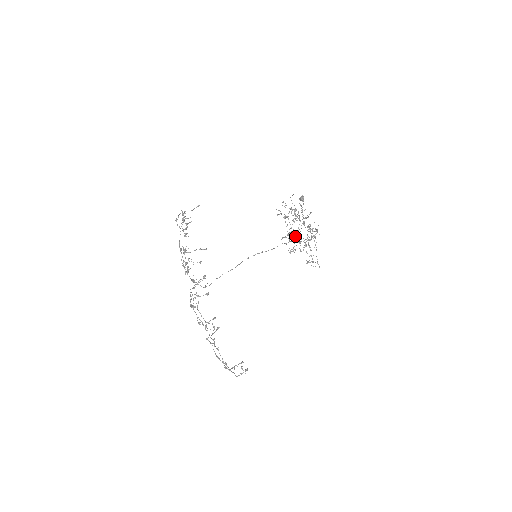
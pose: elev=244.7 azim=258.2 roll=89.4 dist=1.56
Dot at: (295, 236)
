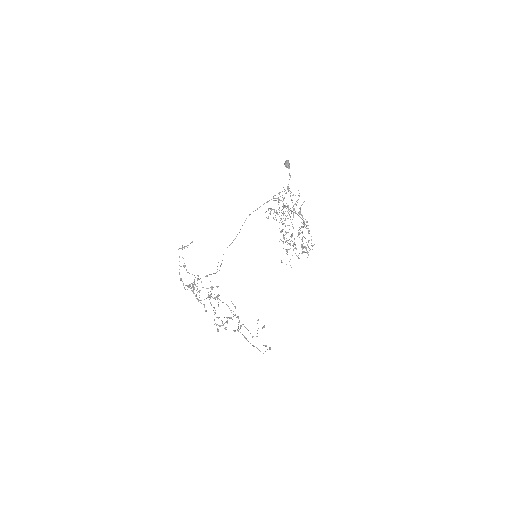
Dot at: occluded
